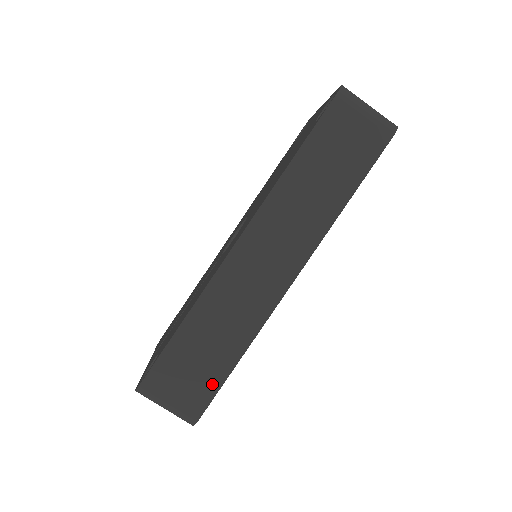
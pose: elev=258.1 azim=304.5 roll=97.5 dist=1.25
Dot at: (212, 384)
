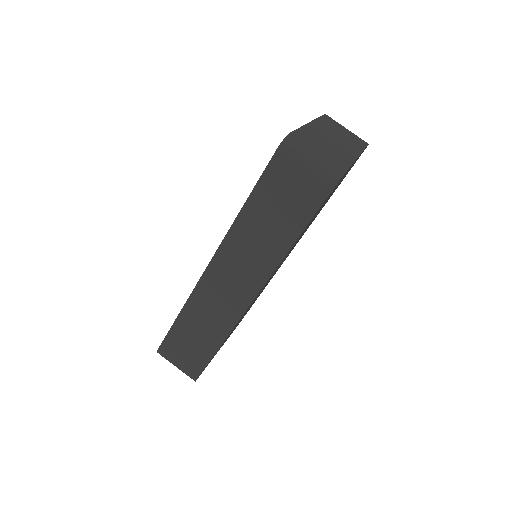
Dot at: (202, 360)
